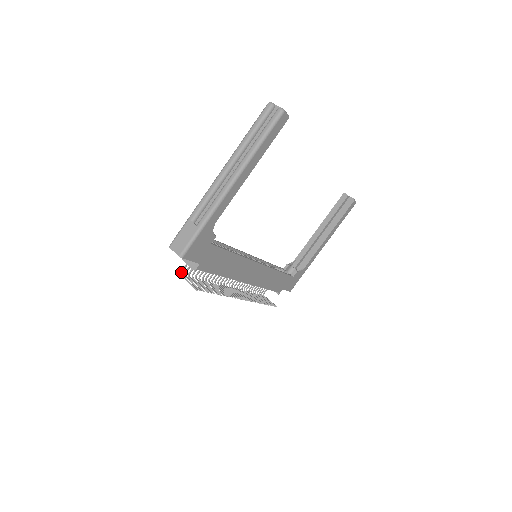
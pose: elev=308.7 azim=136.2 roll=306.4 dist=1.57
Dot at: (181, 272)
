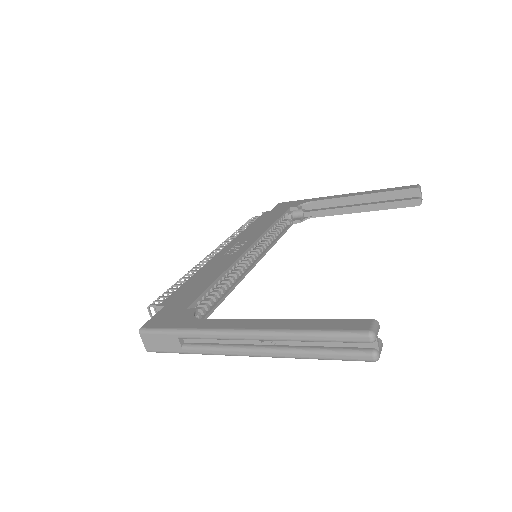
Dot at: (149, 306)
